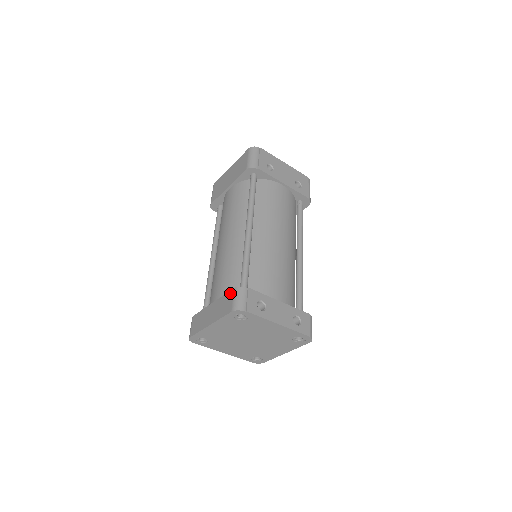
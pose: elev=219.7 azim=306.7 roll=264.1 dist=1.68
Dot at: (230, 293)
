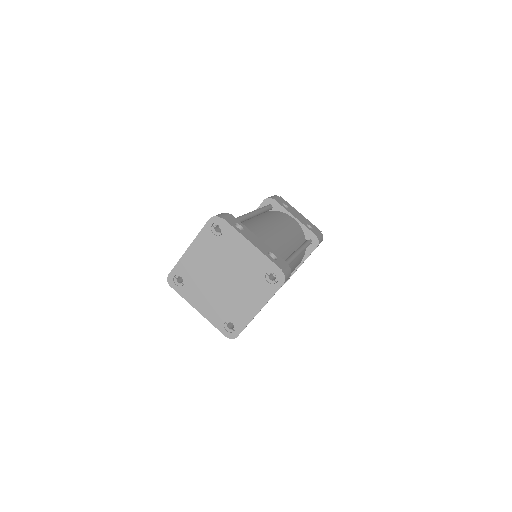
Dot at: occluded
